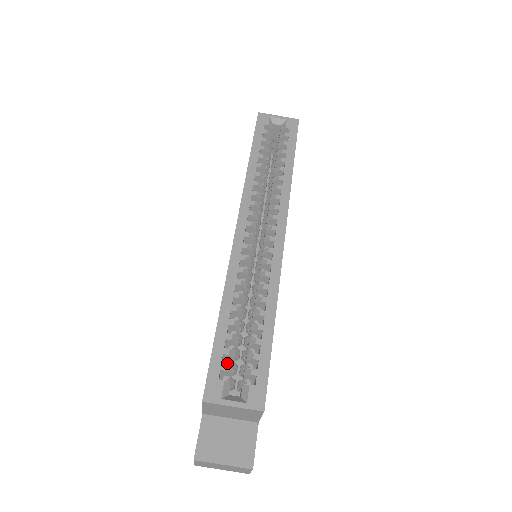
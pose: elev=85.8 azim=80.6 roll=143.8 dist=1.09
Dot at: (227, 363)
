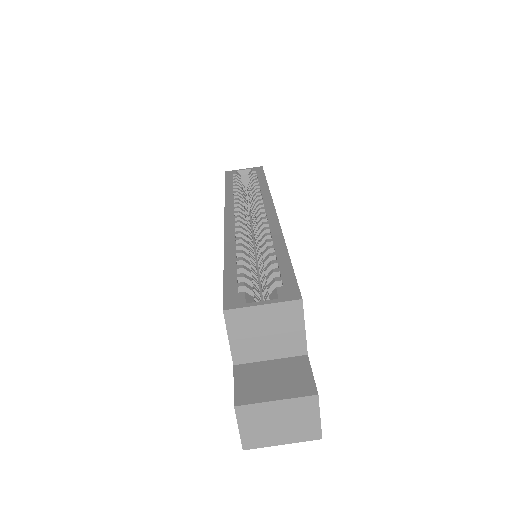
Dot at: occluded
